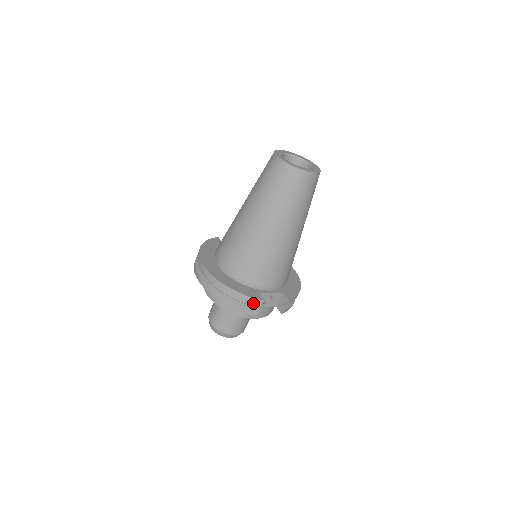
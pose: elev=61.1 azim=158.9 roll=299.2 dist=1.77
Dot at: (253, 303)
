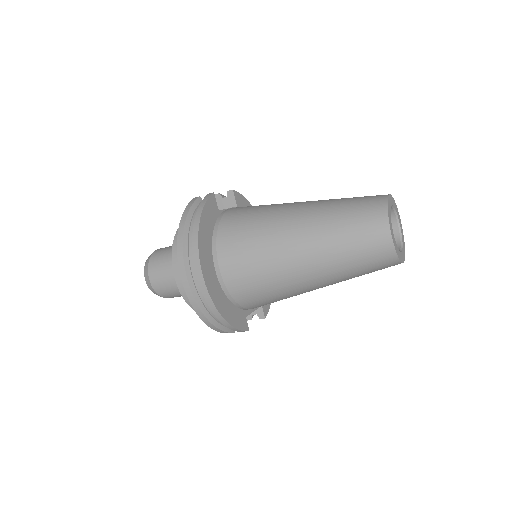
Dot at: occluded
